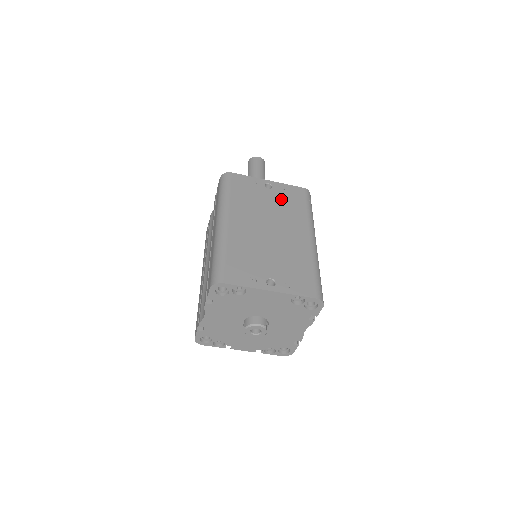
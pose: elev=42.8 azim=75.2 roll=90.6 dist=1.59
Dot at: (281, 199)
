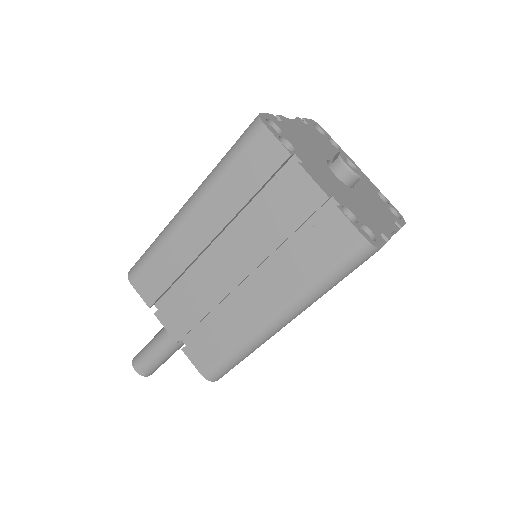
Dot at: occluded
